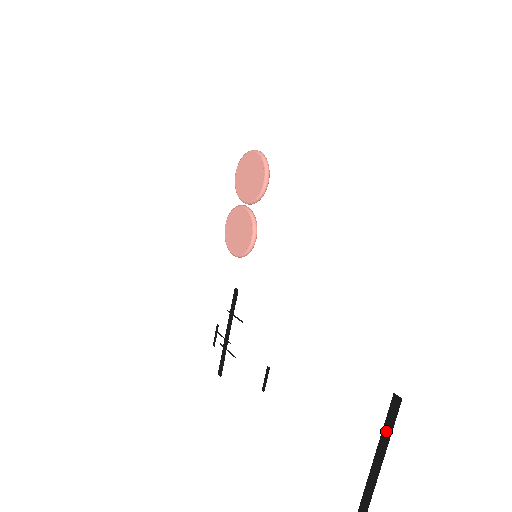
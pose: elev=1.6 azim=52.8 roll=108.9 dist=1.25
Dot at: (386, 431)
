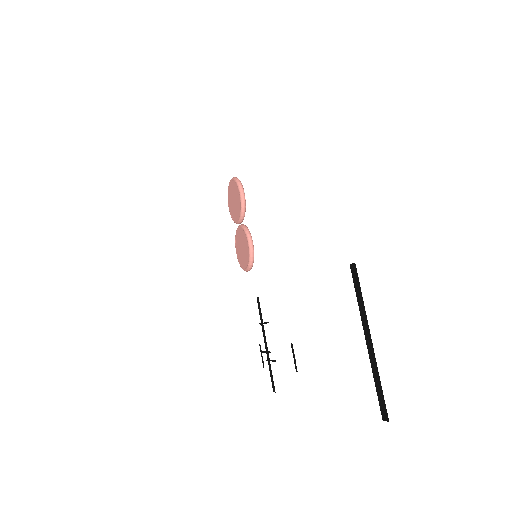
Dot at: (360, 306)
